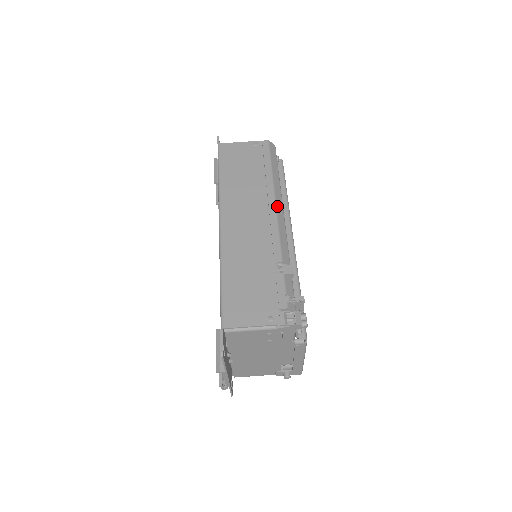
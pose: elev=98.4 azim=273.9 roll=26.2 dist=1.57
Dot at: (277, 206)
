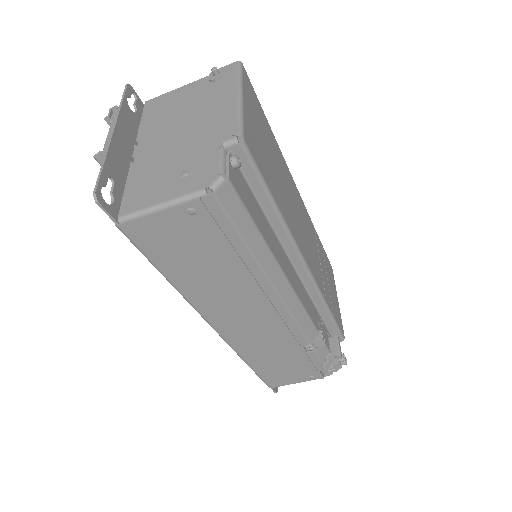
Dot at: (282, 295)
